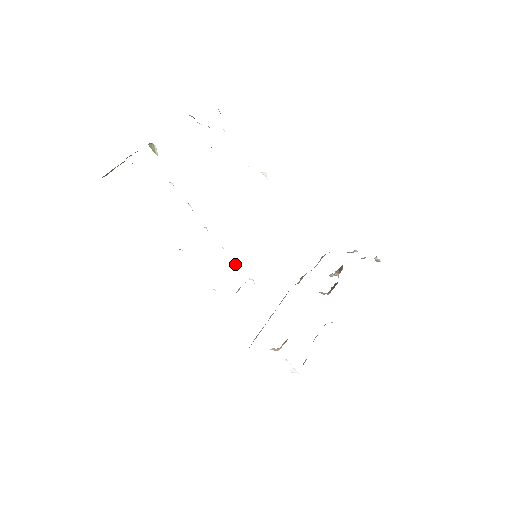
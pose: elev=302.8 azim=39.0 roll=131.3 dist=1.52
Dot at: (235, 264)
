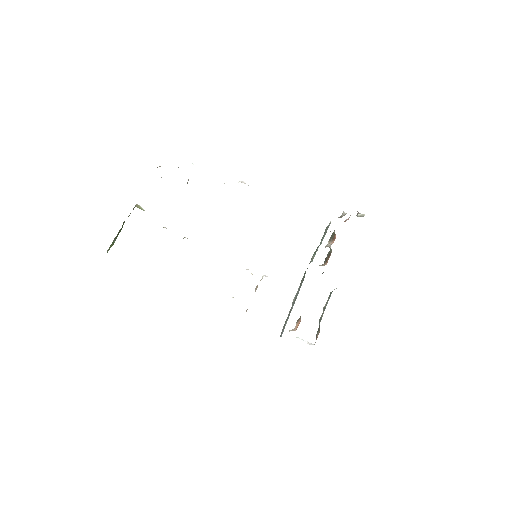
Dot at: occluded
